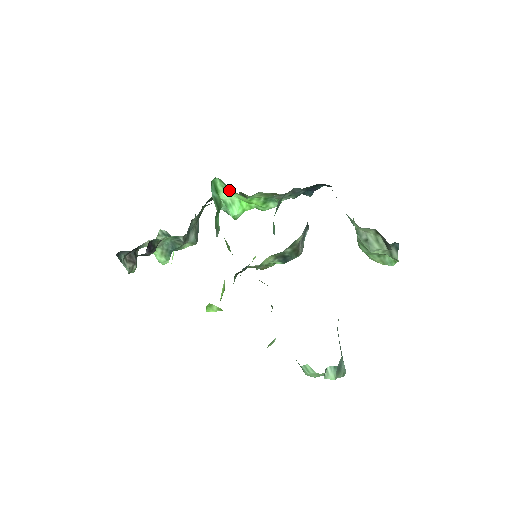
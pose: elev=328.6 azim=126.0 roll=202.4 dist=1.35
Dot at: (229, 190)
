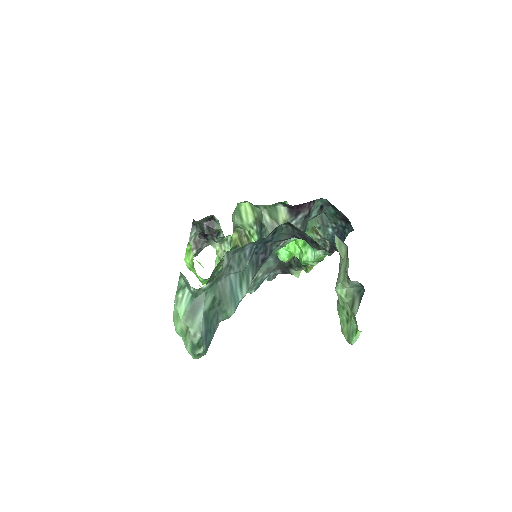
Dot at: occluded
